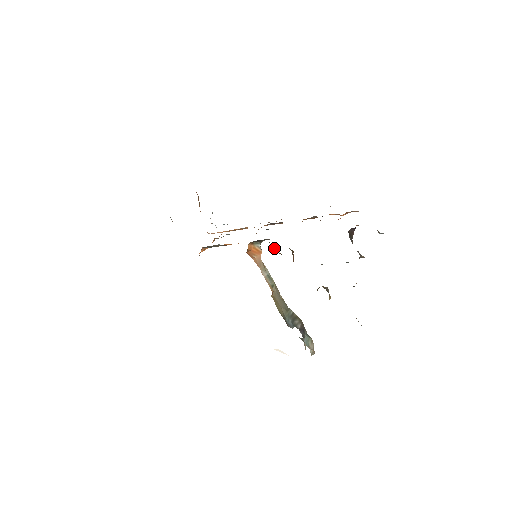
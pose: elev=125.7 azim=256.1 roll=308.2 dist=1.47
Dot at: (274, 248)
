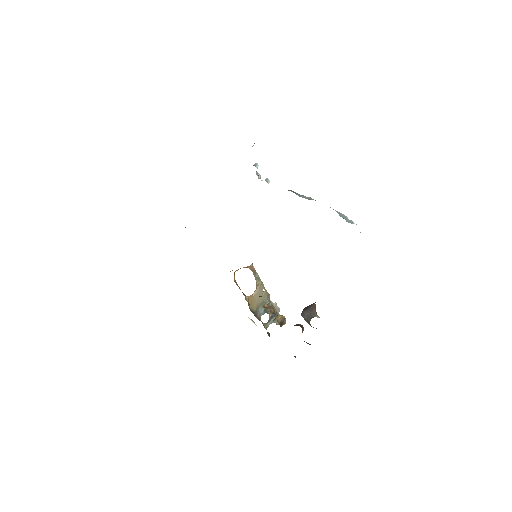
Dot at: occluded
